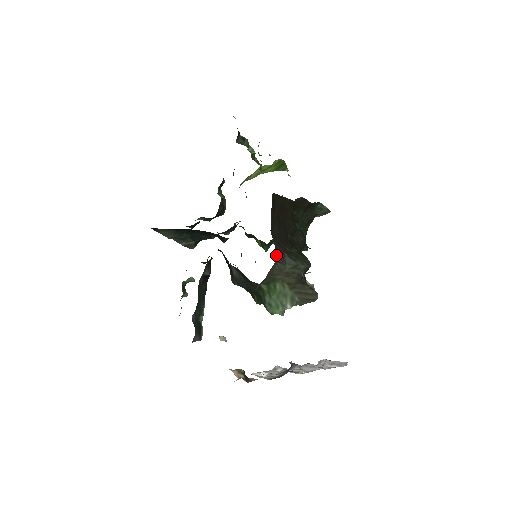
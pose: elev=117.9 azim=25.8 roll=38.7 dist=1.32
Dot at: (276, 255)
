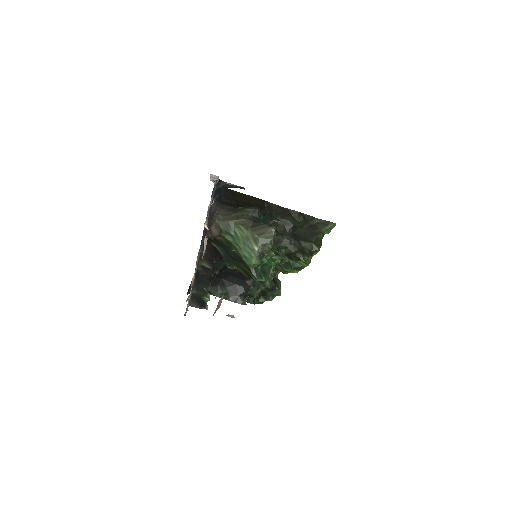
Dot at: (224, 207)
